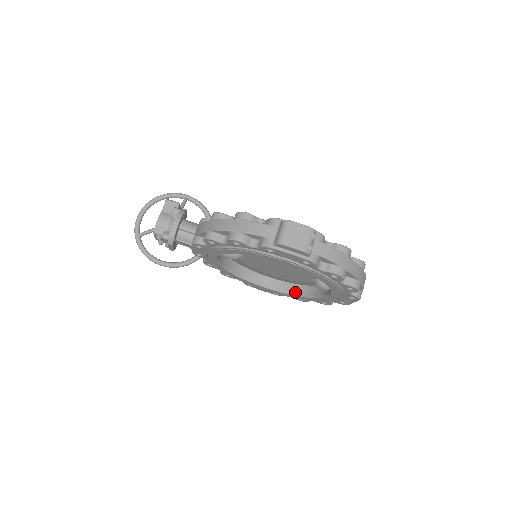
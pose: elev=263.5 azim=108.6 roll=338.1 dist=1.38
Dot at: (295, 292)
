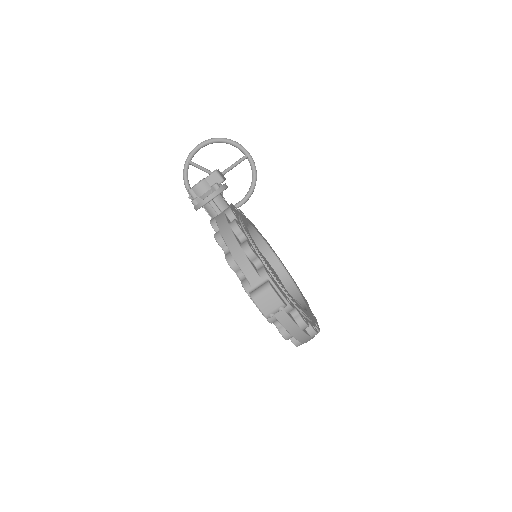
Dot at: occluded
